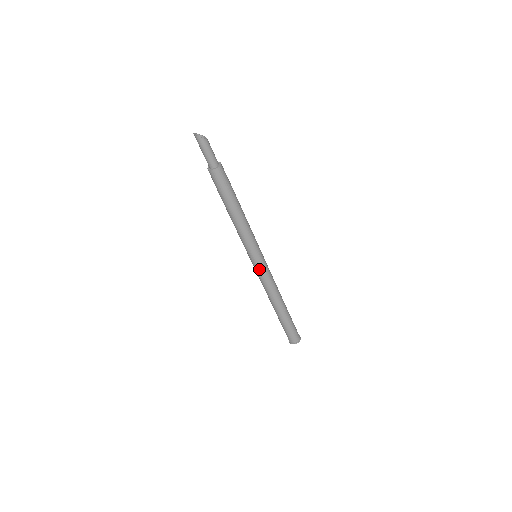
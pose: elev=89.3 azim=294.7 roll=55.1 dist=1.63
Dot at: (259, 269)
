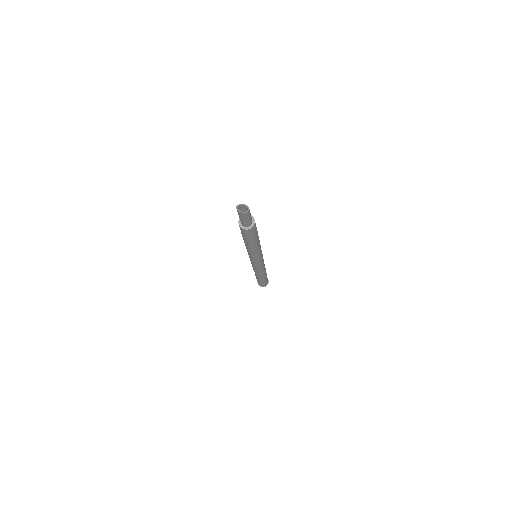
Dot at: (259, 264)
